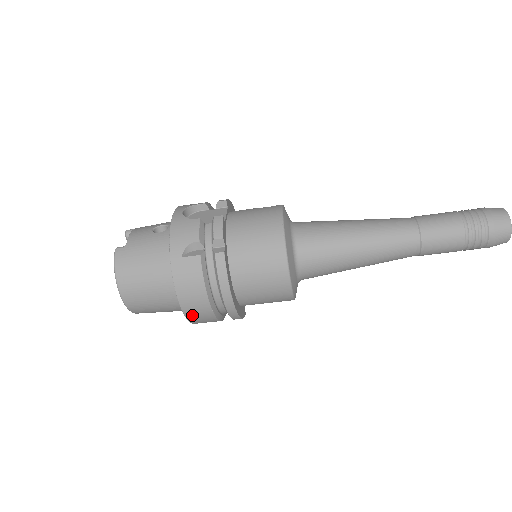
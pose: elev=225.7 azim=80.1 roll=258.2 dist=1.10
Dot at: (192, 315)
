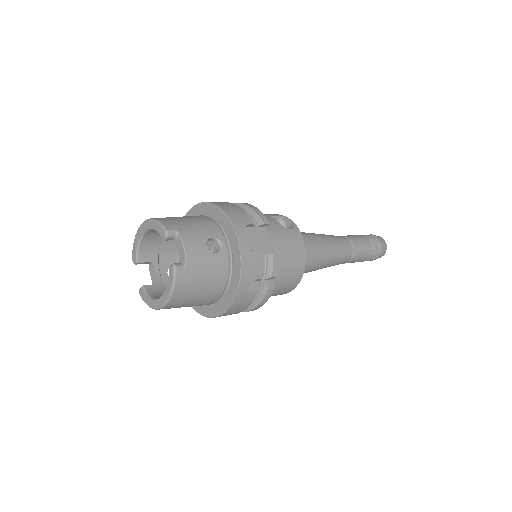
Dot at: occluded
